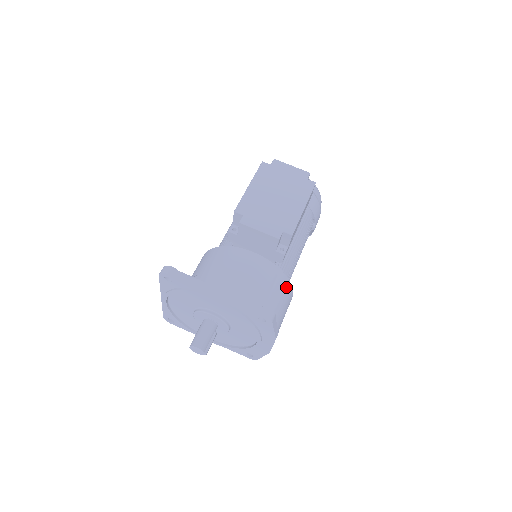
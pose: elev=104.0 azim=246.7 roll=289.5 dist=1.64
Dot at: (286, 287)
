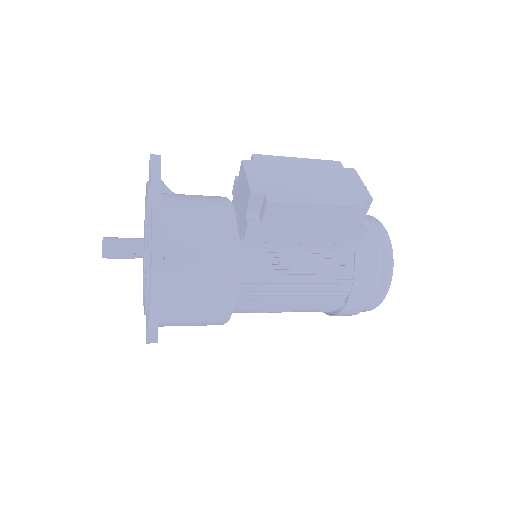
Dot at: (225, 272)
